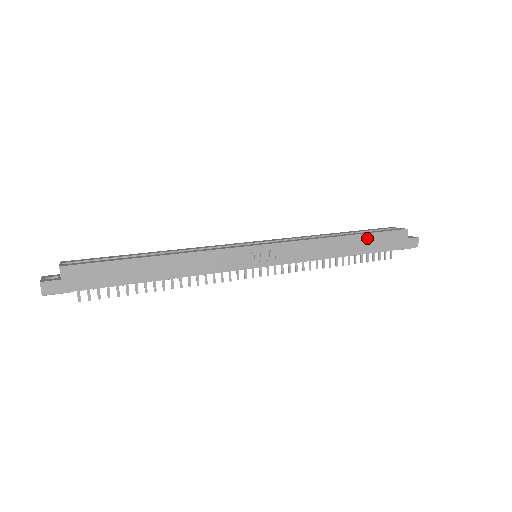
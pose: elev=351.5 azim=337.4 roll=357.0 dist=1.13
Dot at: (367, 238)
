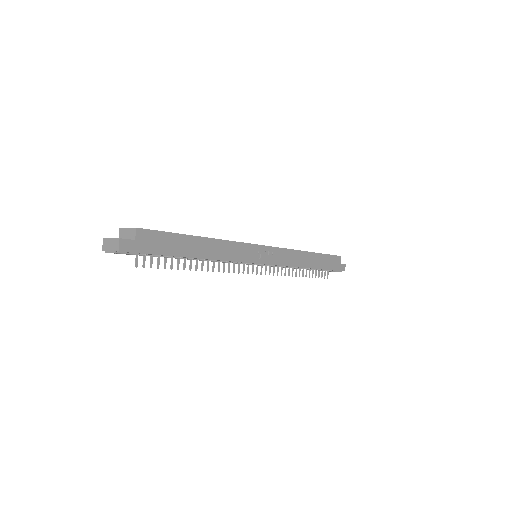
Dot at: (321, 257)
